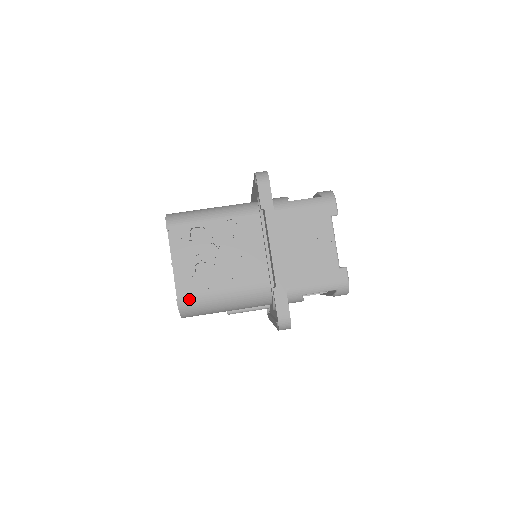
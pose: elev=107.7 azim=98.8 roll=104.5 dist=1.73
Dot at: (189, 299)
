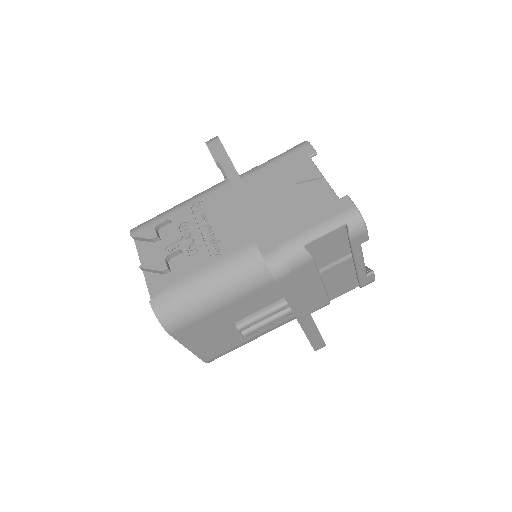
Dot at: (164, 296)
